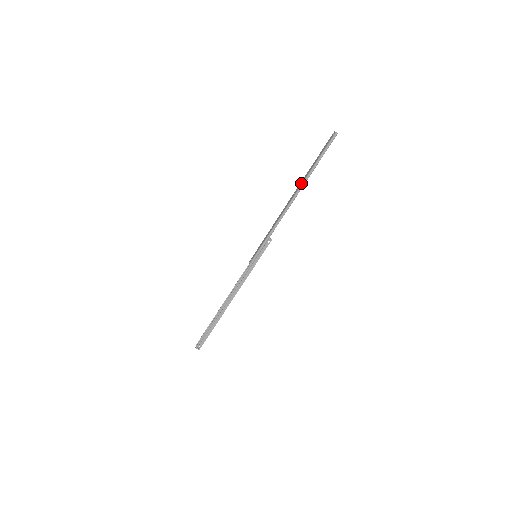
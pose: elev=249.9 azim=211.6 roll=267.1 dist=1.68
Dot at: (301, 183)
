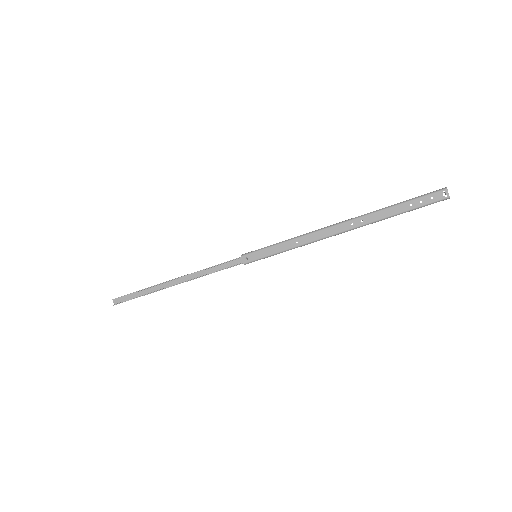
Dot at: (369, 221)
